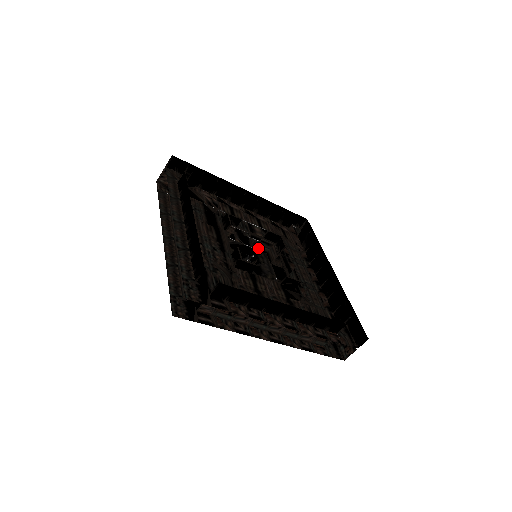
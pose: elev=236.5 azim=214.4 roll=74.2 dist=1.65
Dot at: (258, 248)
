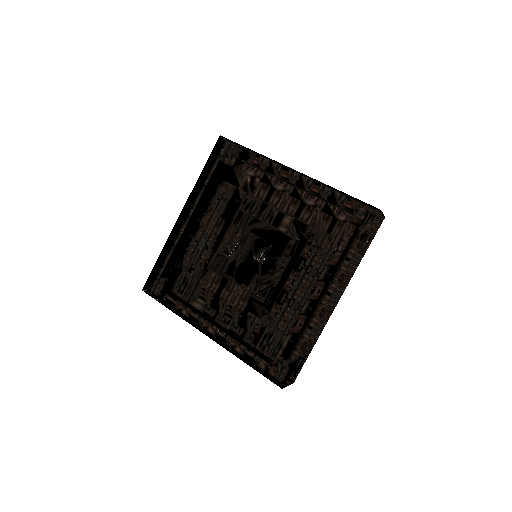
Dot at: occluded
